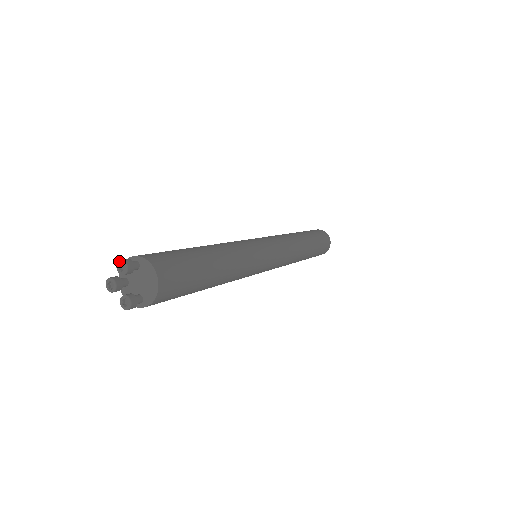
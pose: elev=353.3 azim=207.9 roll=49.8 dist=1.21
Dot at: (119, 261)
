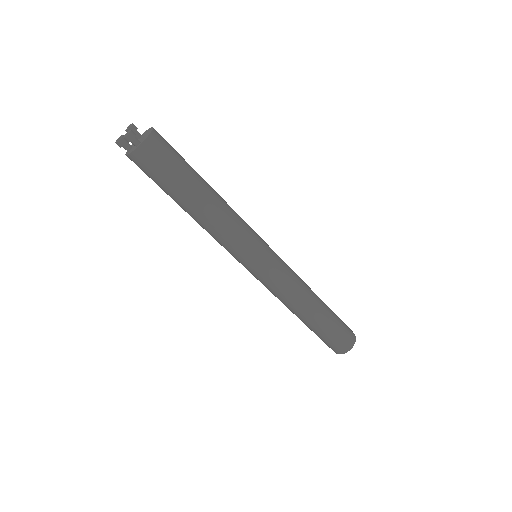
Dot at: (128, 127)
